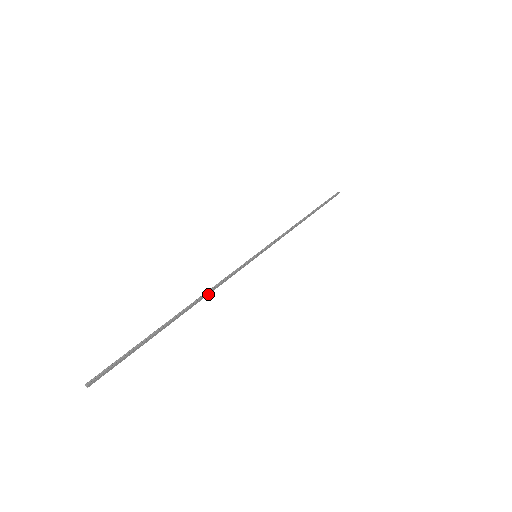
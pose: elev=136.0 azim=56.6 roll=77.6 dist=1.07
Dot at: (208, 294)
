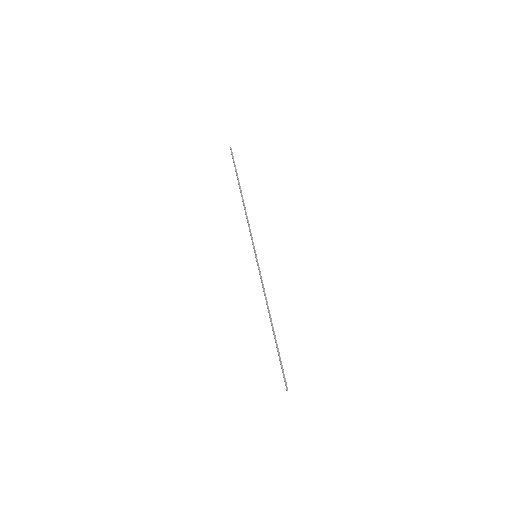
Dot at: (267, 304)
